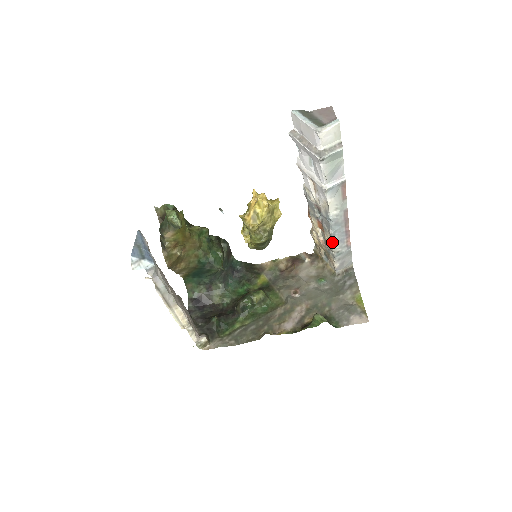
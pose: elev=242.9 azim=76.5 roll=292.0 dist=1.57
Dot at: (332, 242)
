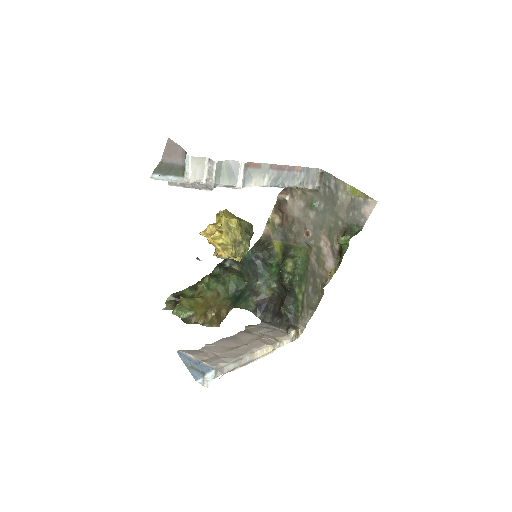
Dot at: (289, 187)
